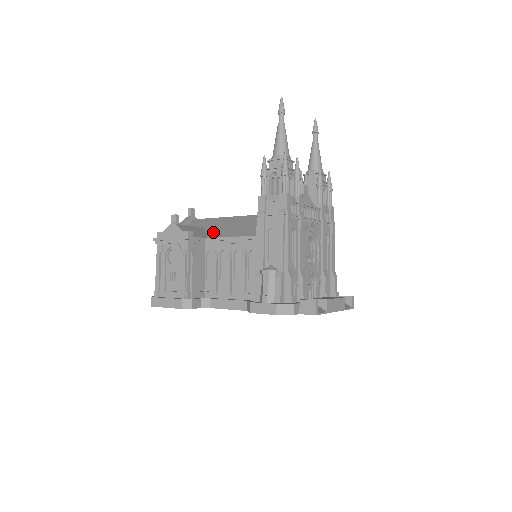
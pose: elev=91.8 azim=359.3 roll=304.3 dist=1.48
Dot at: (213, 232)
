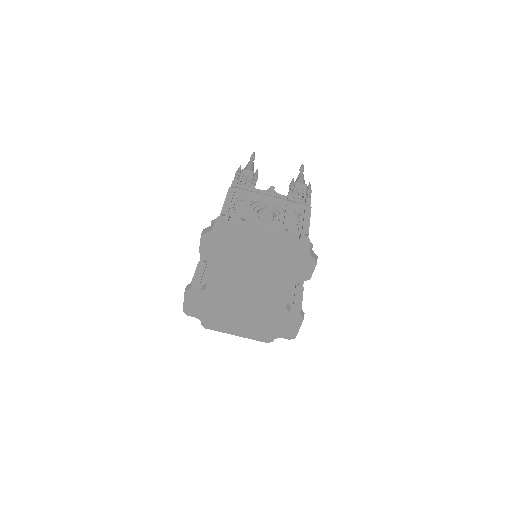
Dot at: occluded
